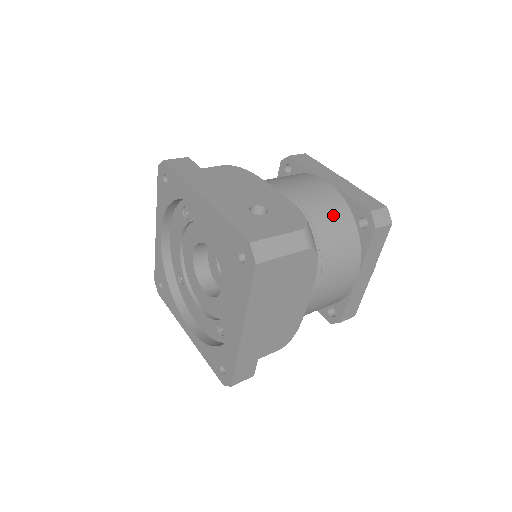
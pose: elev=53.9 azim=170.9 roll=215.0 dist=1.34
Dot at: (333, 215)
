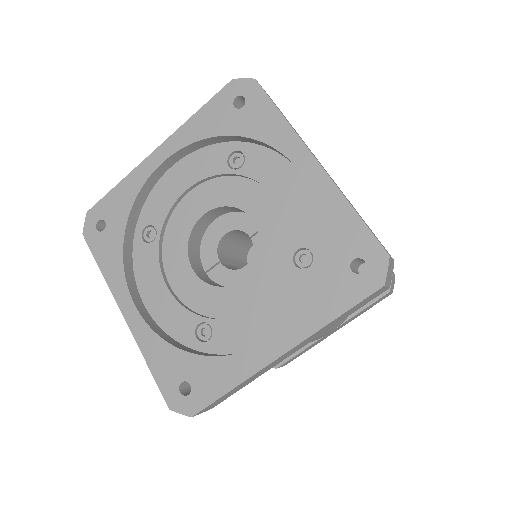
Dot at: occluded
